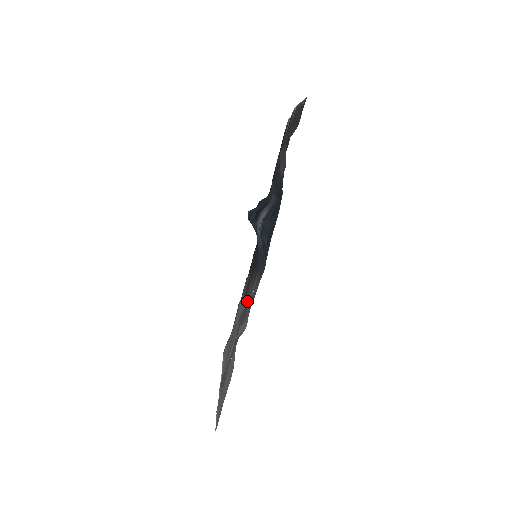
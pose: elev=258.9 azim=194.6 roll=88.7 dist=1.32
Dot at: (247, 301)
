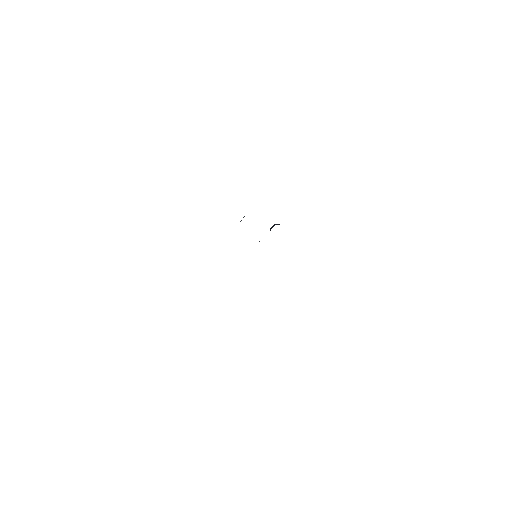
Dot at: occluded
